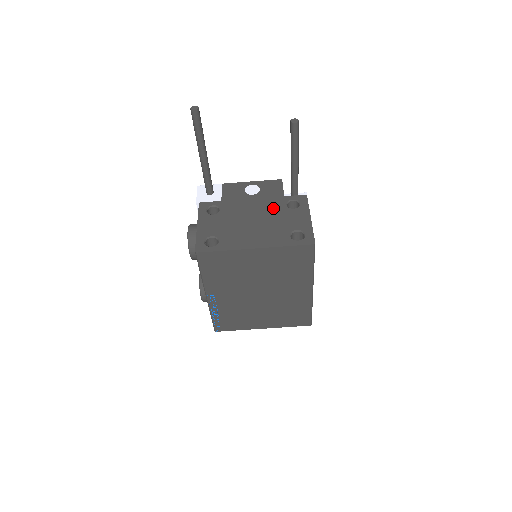
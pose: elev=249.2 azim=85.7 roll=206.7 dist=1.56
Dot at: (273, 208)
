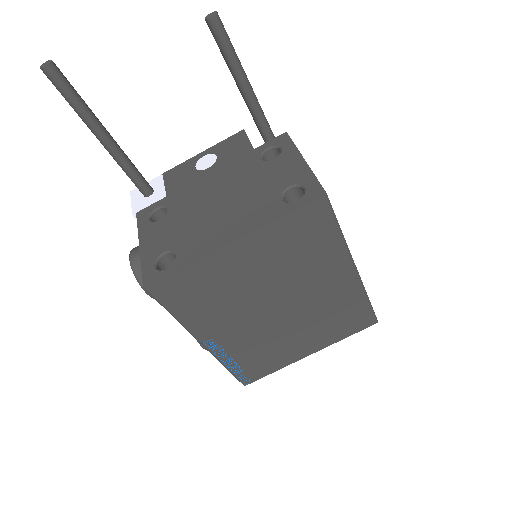
Dot at: (243, 172)
